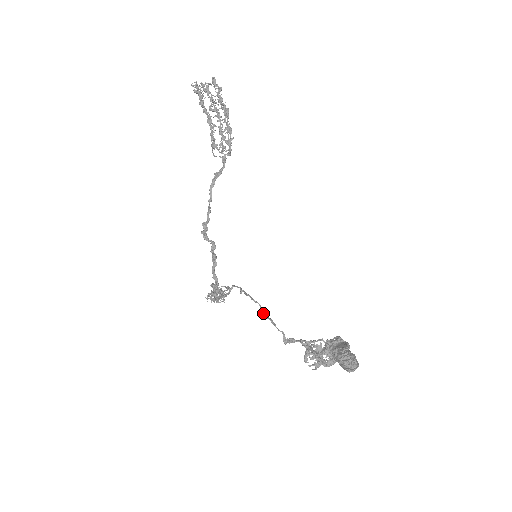
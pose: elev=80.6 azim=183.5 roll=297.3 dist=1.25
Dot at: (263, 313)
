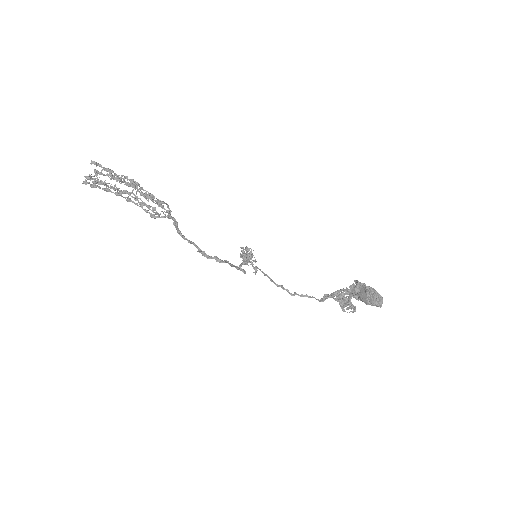
Dot at: occluded
